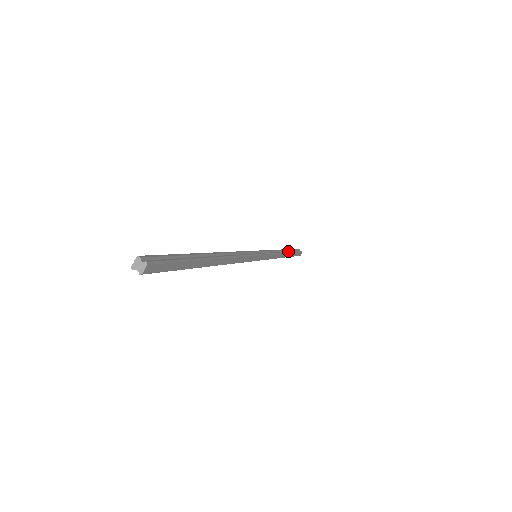
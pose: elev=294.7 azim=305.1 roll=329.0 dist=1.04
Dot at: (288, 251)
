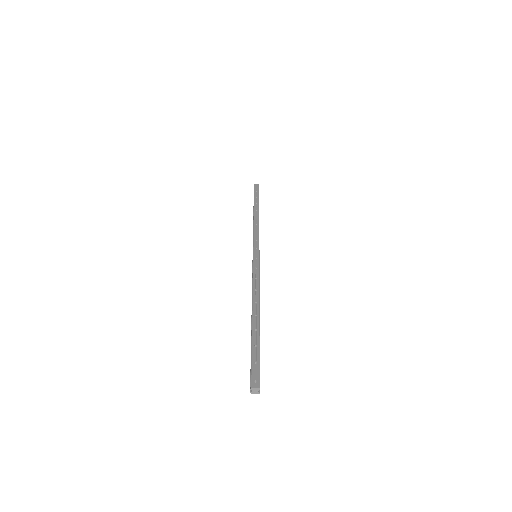
Dot at: occluded
